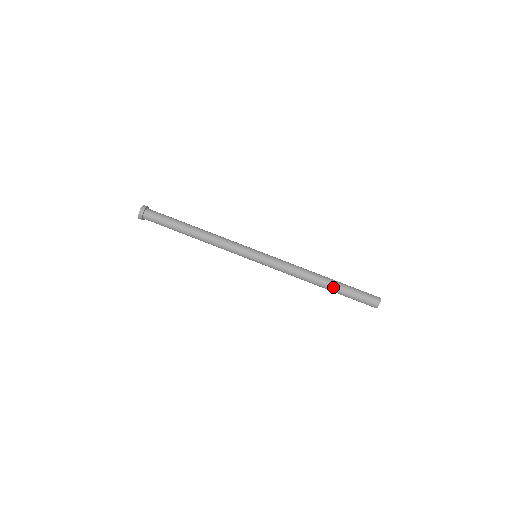
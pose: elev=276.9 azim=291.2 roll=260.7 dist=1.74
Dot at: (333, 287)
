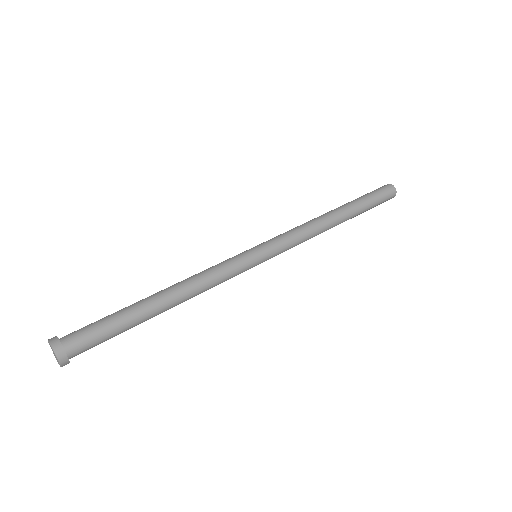
Dot at: (350, 207)
